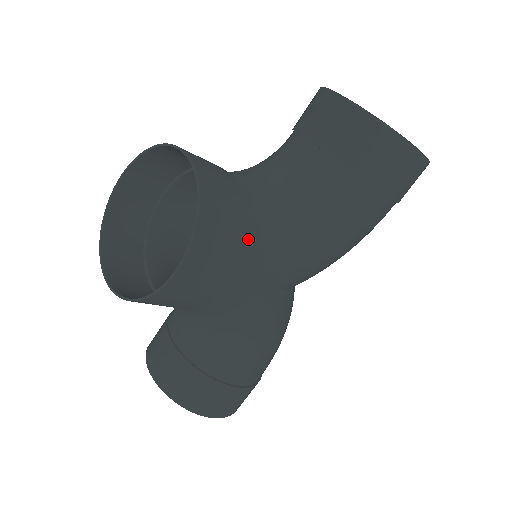
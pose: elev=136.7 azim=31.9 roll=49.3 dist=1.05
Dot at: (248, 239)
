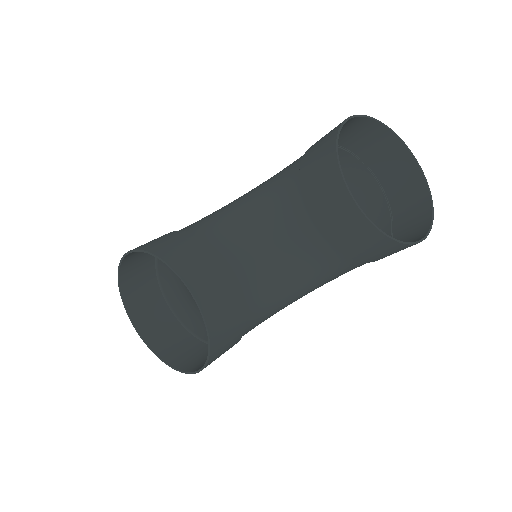
Dot at: (250, 324)
